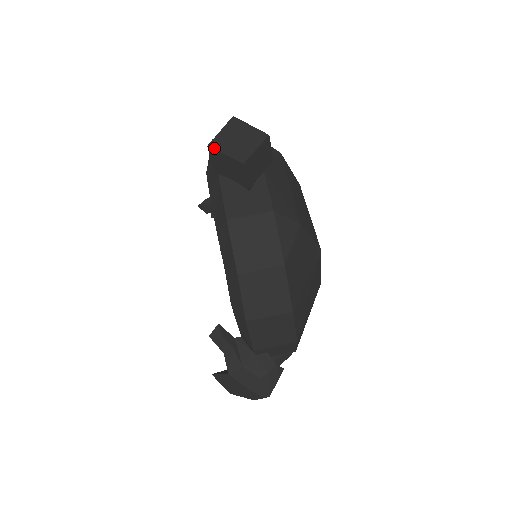
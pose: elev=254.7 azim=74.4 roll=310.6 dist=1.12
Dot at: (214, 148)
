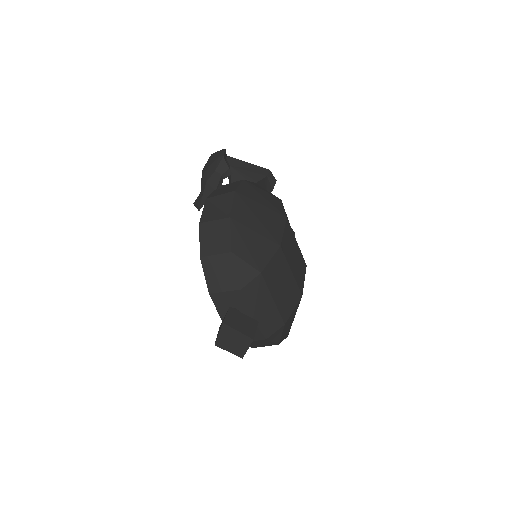
Dot at: (220, 347)
